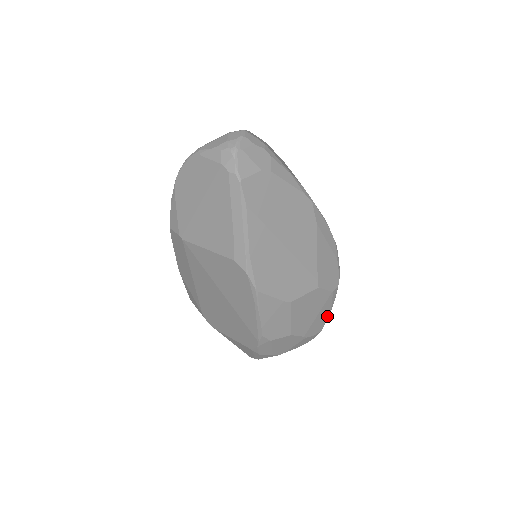
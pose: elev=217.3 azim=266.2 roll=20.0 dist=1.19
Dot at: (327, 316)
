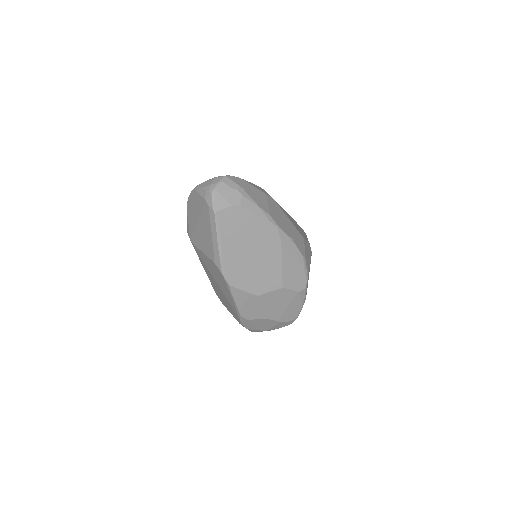
Dot at: (299, 309)
